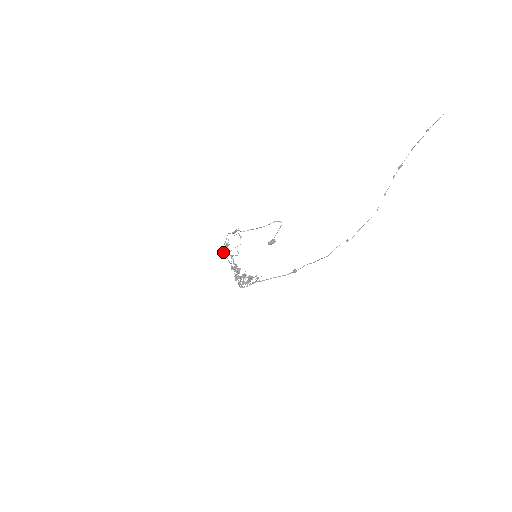
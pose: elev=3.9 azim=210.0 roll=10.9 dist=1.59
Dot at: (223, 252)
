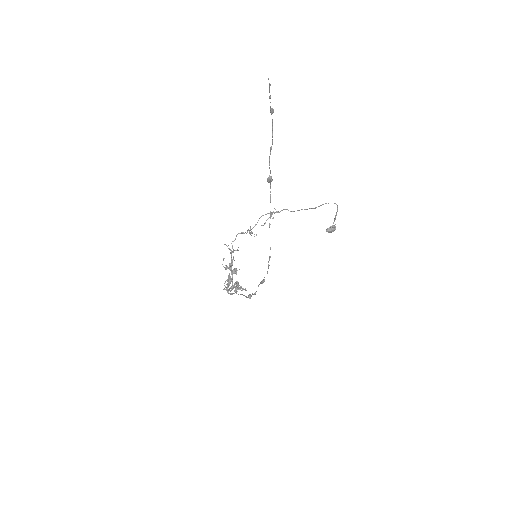
Dot at: (224, 244)
